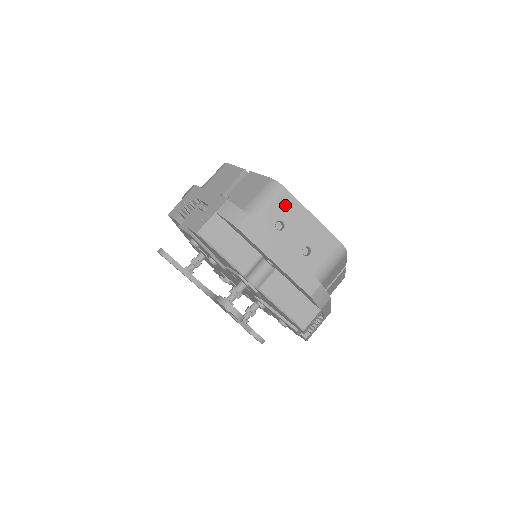
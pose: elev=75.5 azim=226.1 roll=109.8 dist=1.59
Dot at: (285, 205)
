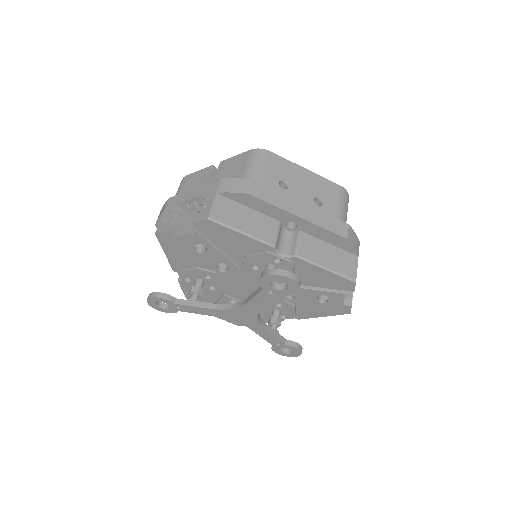
Dot at: (277, 166)
